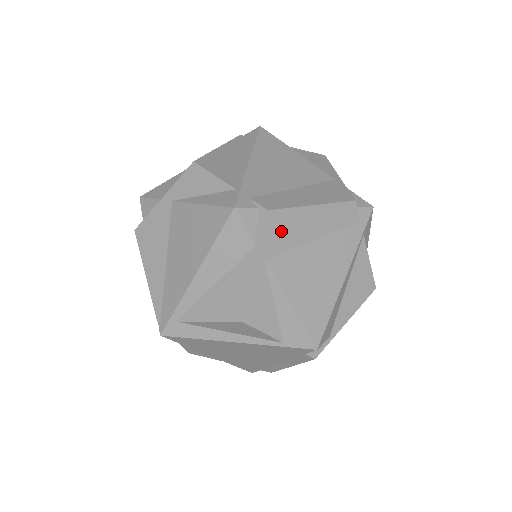
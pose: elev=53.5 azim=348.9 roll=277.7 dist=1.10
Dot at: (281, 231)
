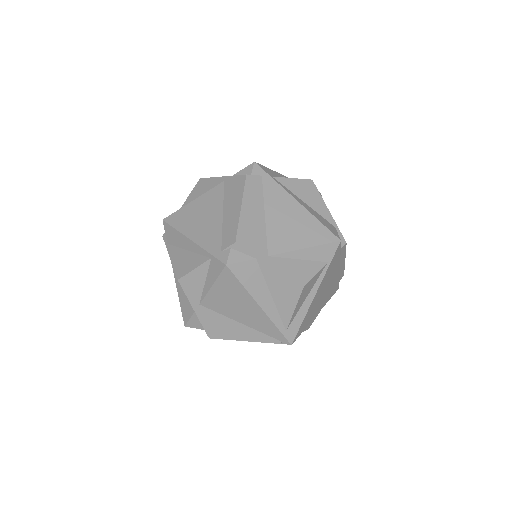
Dot at: (252, 238)
